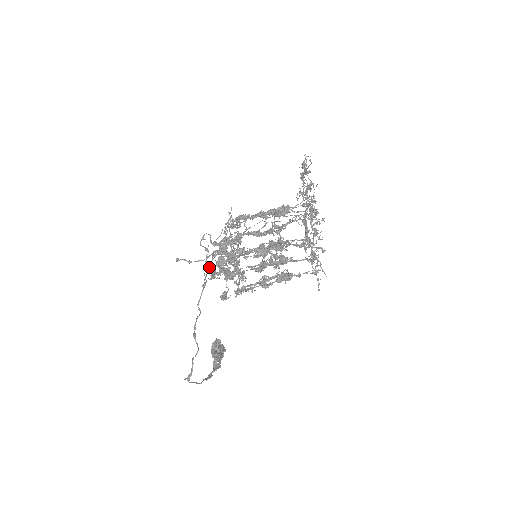
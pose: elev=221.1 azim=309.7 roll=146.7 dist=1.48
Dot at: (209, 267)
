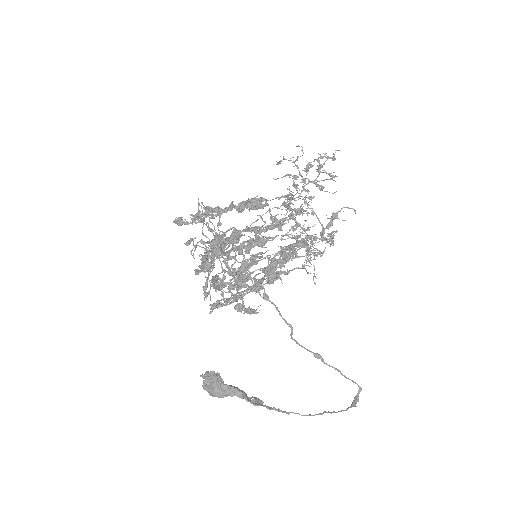
Dot at: occluded
